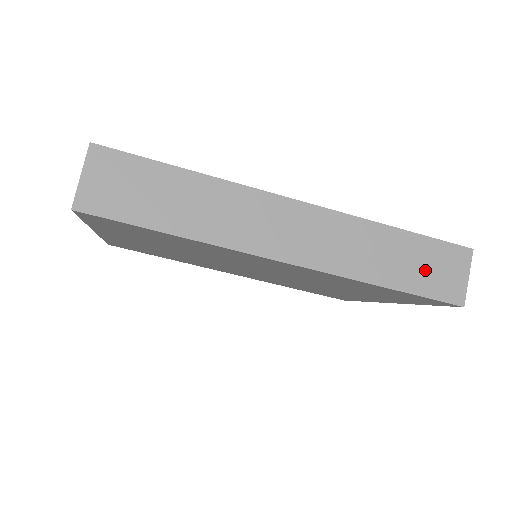
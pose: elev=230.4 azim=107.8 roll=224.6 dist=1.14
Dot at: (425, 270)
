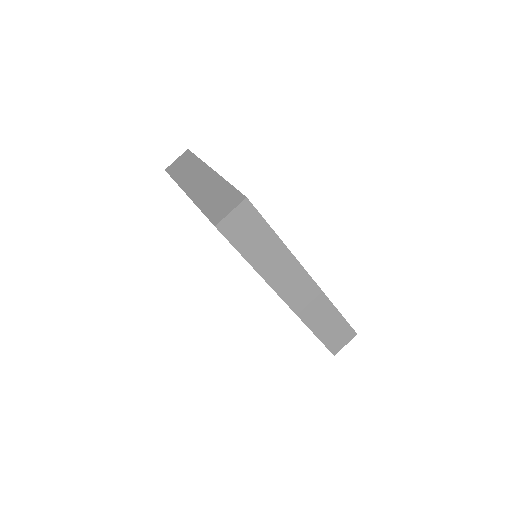
Dot at: (333, 333)
